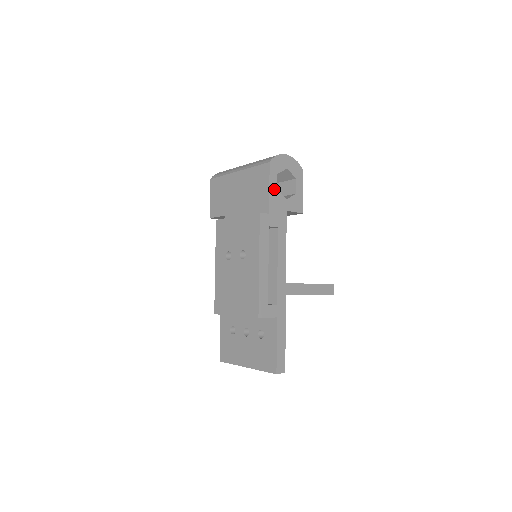
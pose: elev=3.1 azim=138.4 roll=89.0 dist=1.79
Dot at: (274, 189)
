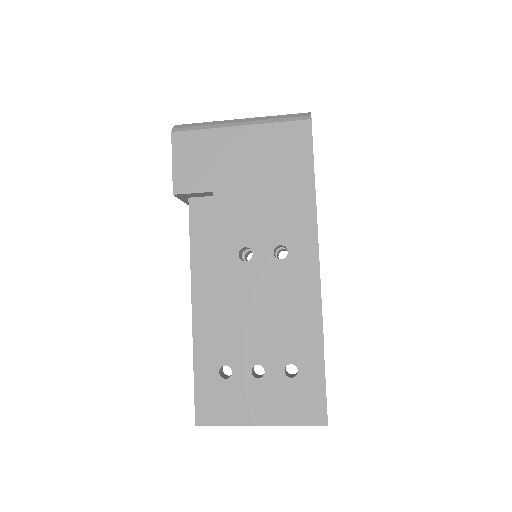
Dot at: occluded
